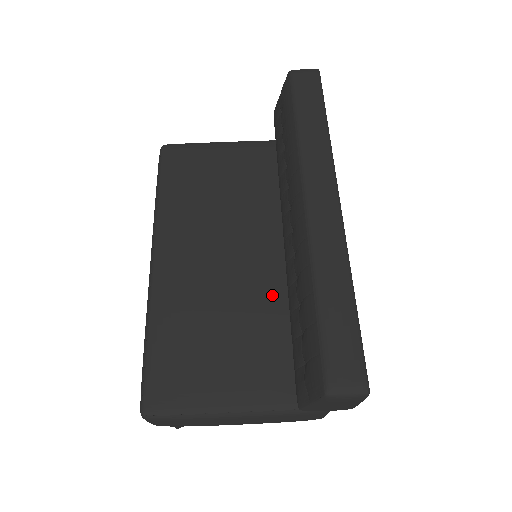
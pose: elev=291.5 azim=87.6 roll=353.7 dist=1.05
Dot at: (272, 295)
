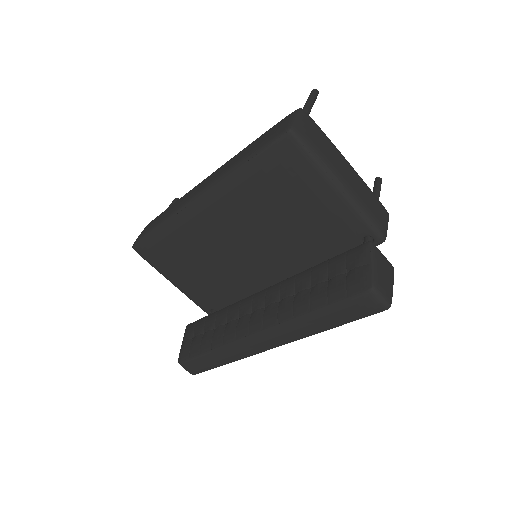
Dot at: (238, 279)
